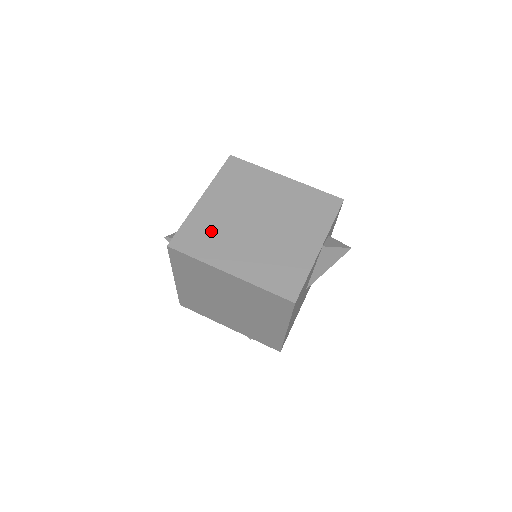
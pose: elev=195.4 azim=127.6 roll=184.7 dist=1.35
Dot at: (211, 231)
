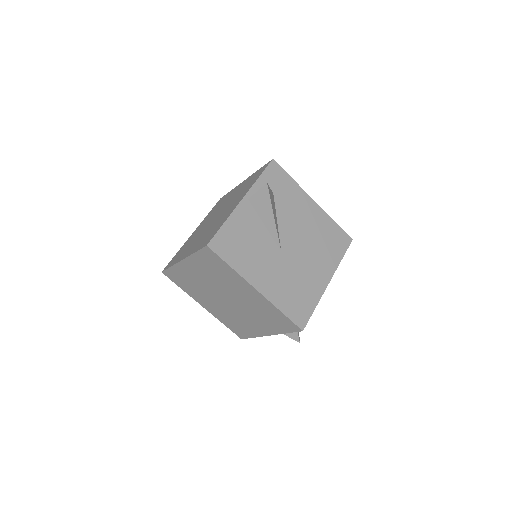
Dot at: (186, 246)
